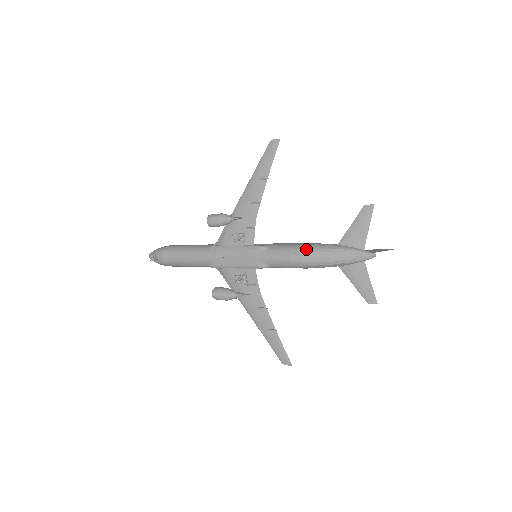
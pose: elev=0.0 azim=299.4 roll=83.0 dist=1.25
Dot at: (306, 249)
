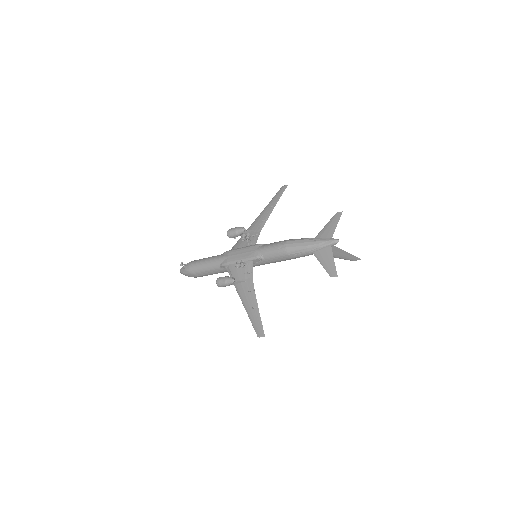
Dot at: (291, 240)
